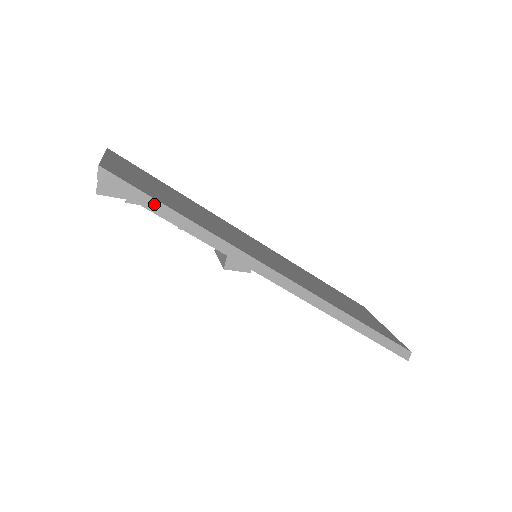
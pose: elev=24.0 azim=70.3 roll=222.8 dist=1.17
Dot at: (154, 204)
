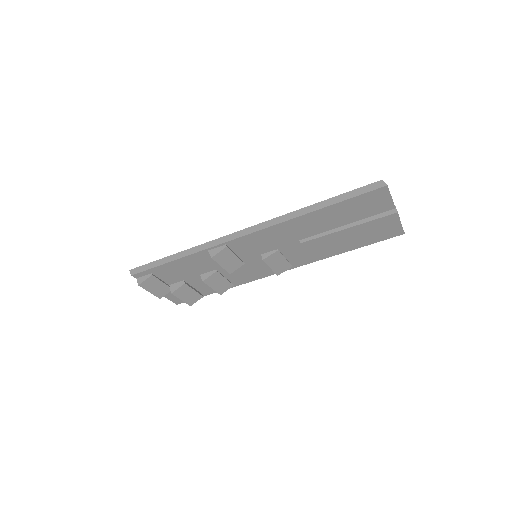
Dot at: (158, 262)
